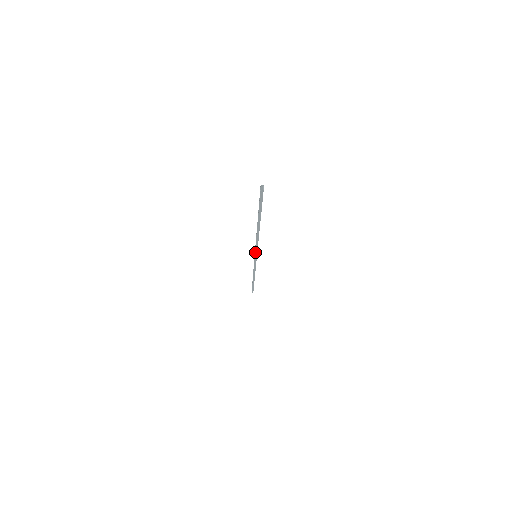
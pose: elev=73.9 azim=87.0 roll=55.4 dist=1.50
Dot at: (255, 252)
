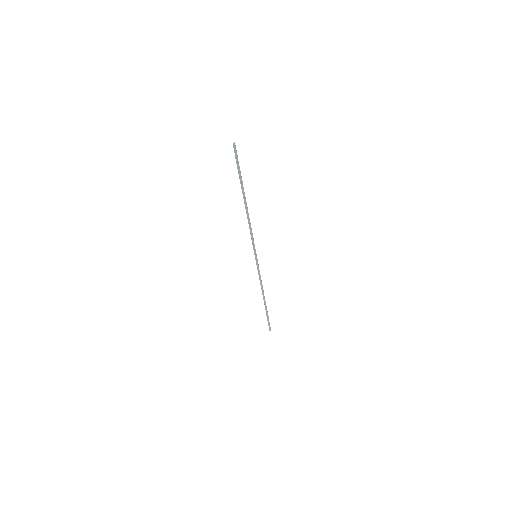
Dot at: (253, 247)
